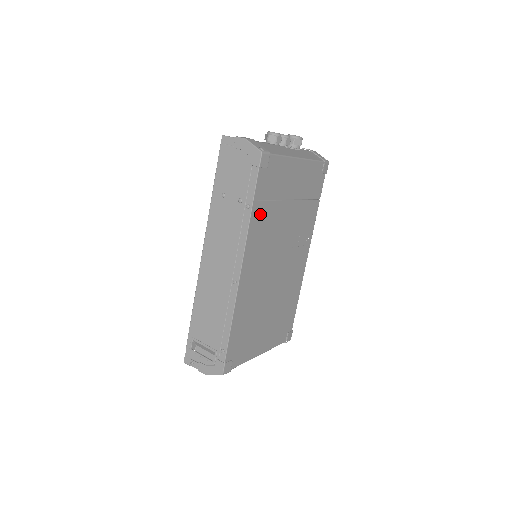
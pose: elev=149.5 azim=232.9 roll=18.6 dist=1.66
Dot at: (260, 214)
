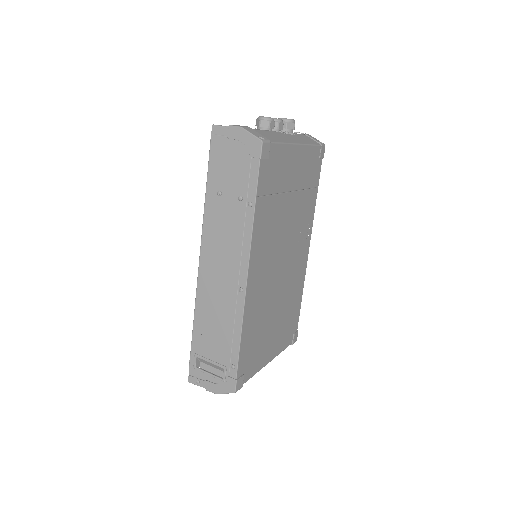
Dot at: (263, 211)
